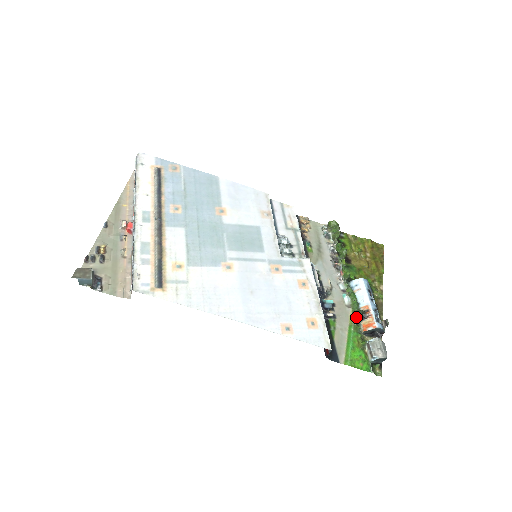
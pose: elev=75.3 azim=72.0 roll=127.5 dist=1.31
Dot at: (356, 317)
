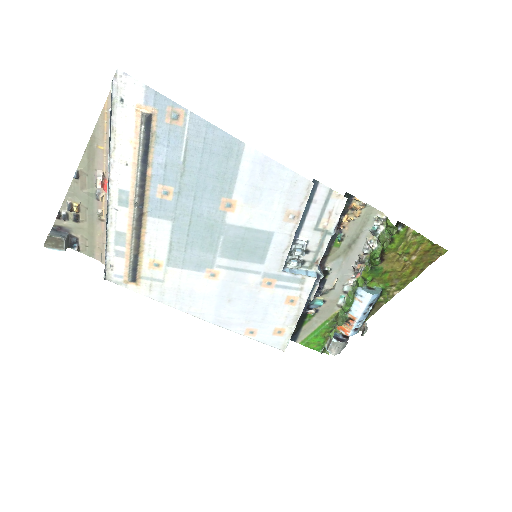
Dot at: (336, 321)
